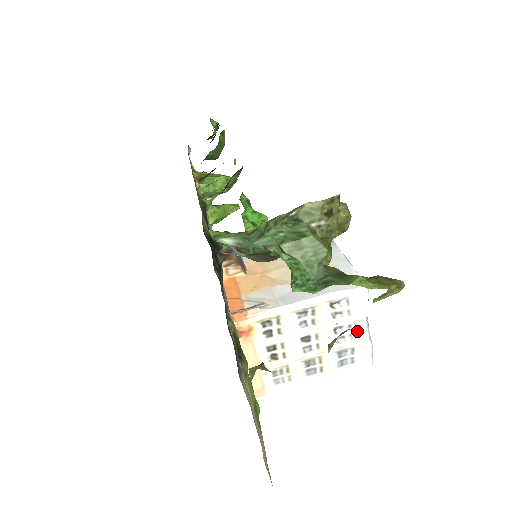
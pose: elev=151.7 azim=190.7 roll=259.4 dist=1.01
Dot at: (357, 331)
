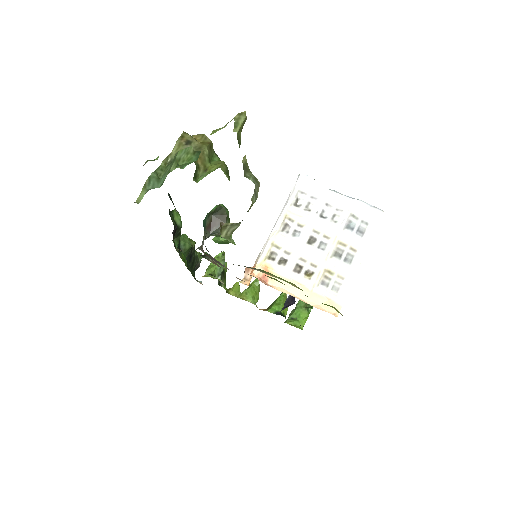
Dot at: (337, 203)
